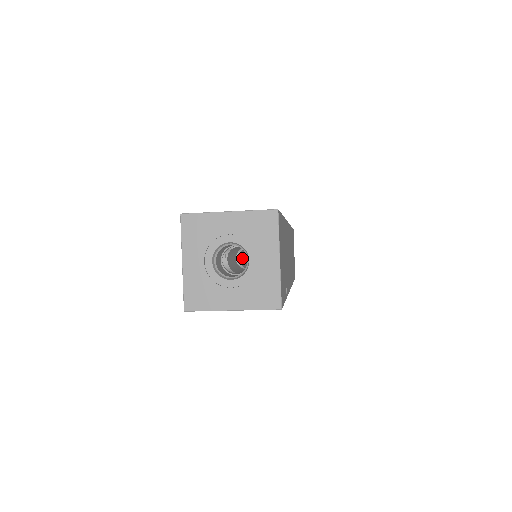
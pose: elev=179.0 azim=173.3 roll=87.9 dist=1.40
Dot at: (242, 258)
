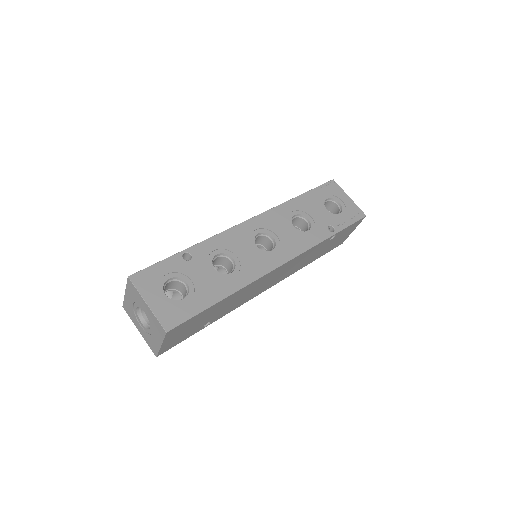
Dot at: occluded
